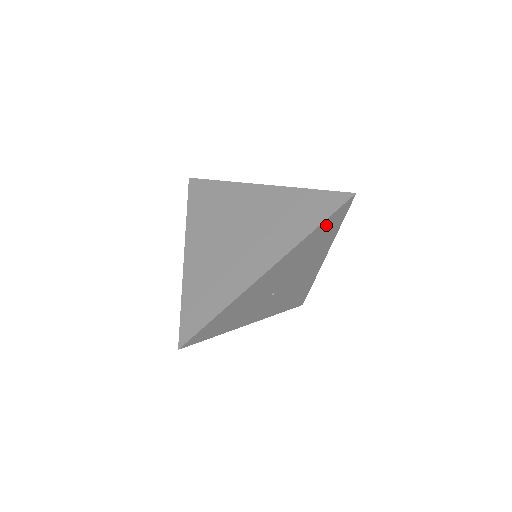
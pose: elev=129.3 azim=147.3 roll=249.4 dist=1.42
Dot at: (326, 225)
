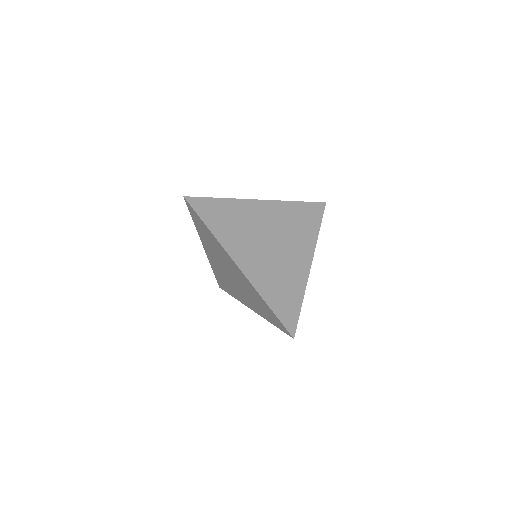
Dot at: occluded
